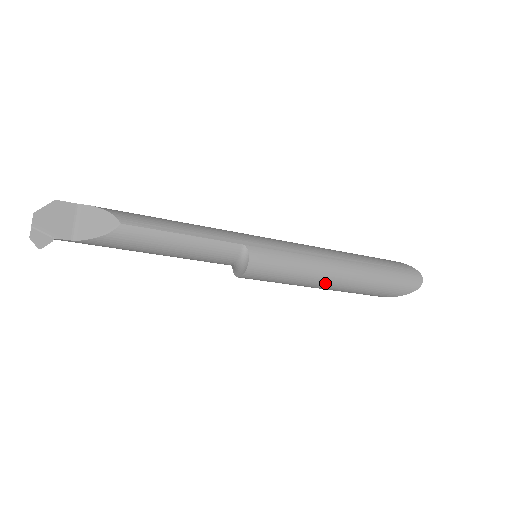
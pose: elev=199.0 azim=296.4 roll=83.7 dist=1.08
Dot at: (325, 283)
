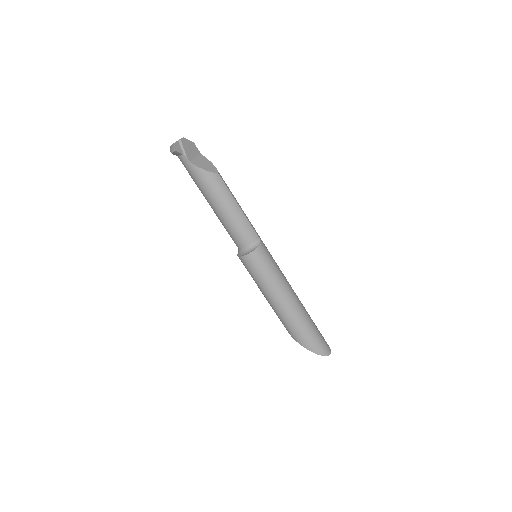
Dot at: (282, 301)
